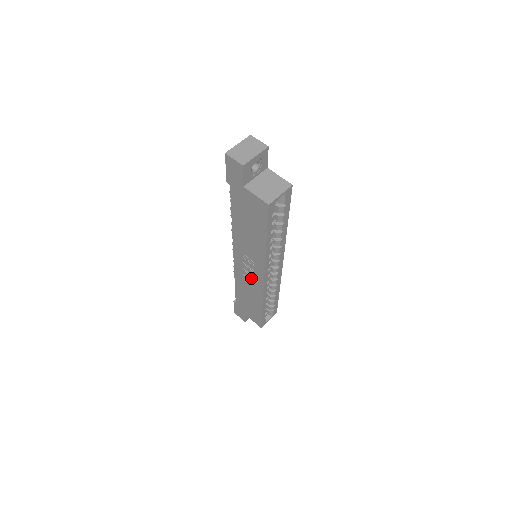
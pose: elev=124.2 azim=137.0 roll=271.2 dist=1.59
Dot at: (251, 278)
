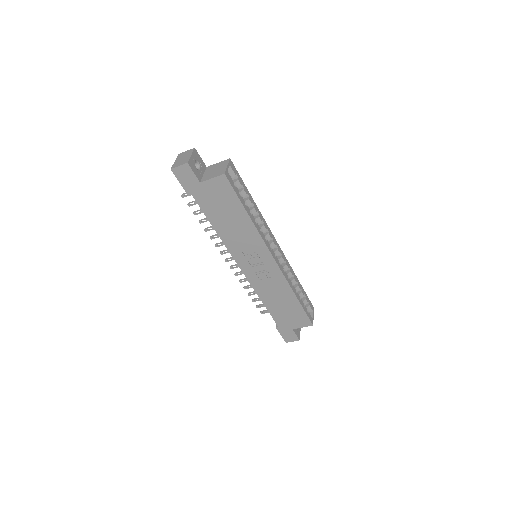
Dot at: (267, 274)
